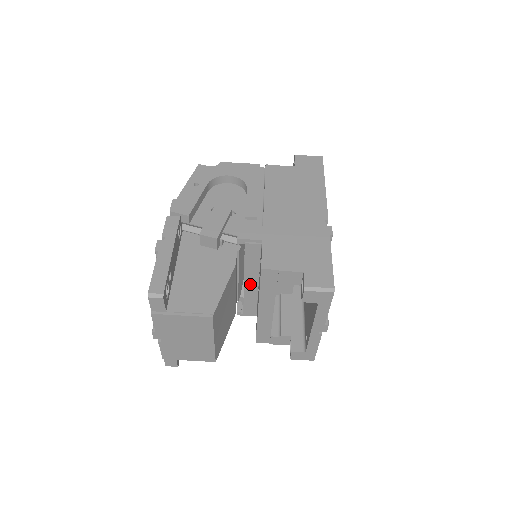
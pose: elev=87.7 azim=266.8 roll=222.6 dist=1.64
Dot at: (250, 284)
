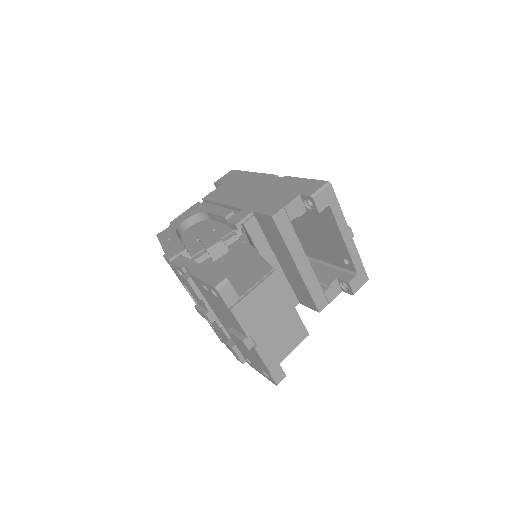
Dot at: occluded
